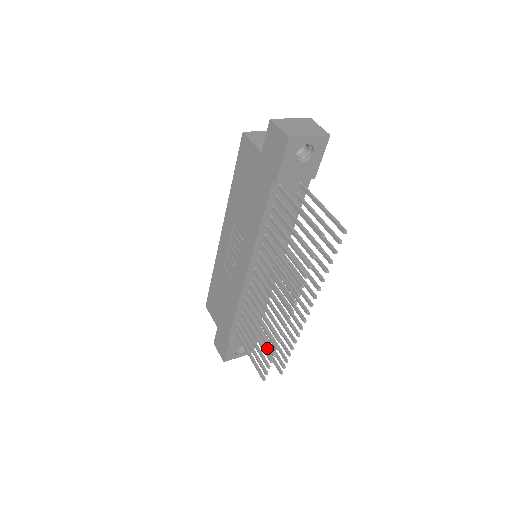
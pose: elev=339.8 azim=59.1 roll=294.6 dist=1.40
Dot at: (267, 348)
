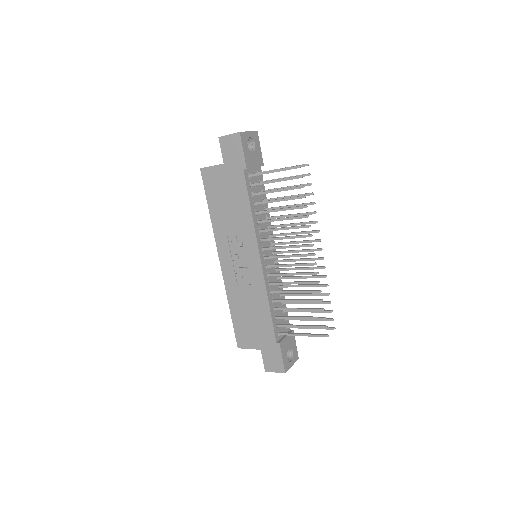
Dot at: occluded
